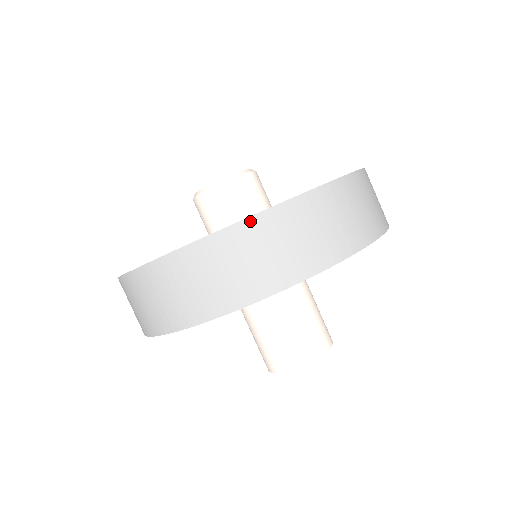
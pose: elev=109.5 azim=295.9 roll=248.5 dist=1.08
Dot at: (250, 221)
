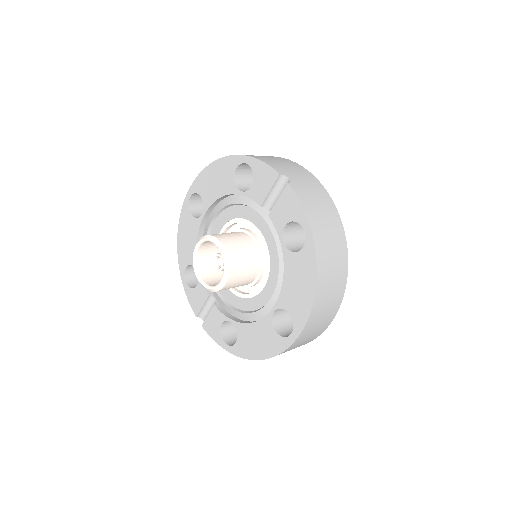
Dot at: (291, 346)
